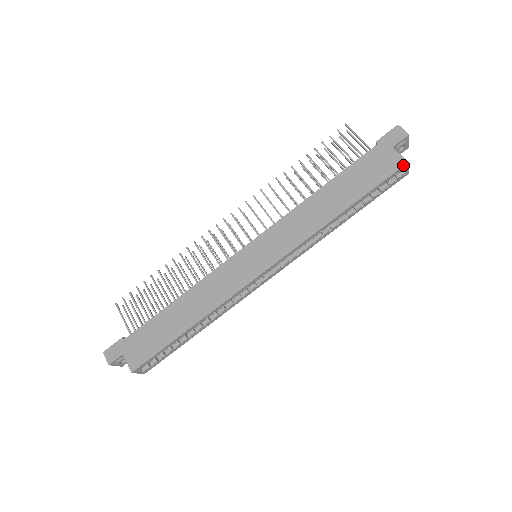
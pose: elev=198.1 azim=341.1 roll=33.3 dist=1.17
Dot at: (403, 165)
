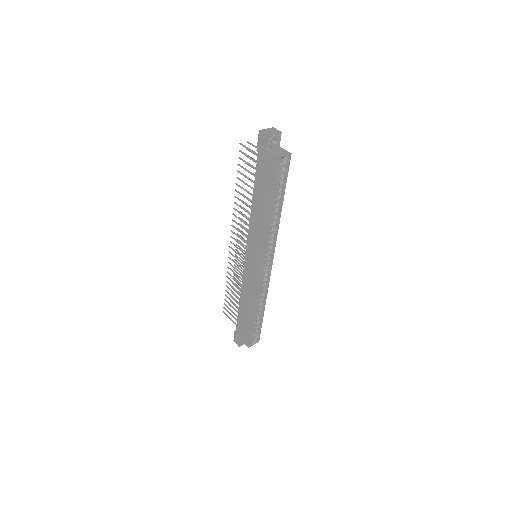
Dot at: (276, 161)
